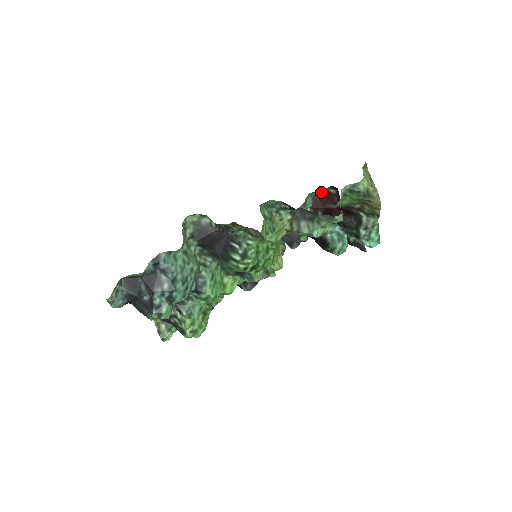
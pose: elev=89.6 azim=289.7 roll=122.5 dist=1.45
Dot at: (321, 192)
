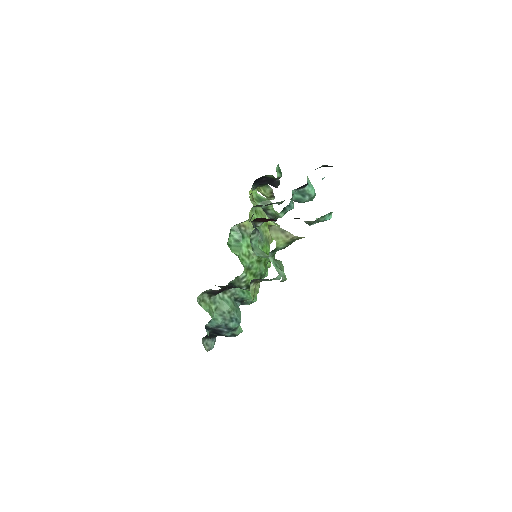
Dot at: occluded
